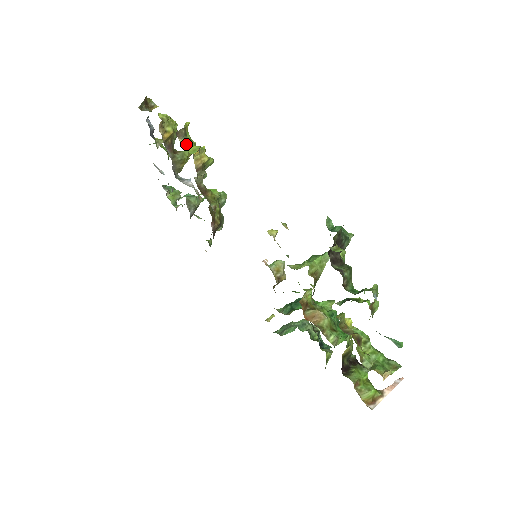
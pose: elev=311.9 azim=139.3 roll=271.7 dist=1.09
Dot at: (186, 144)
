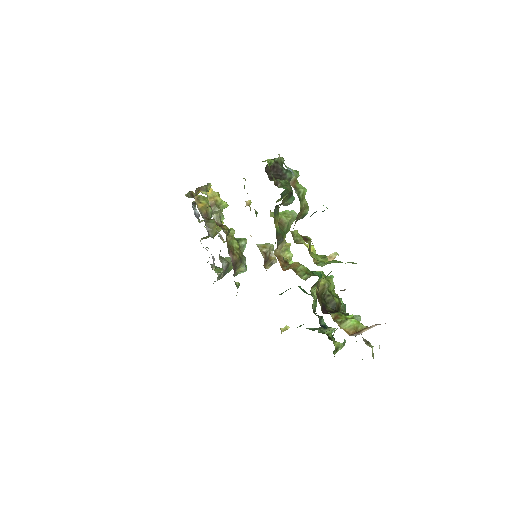
Dot at: (206, 194)
